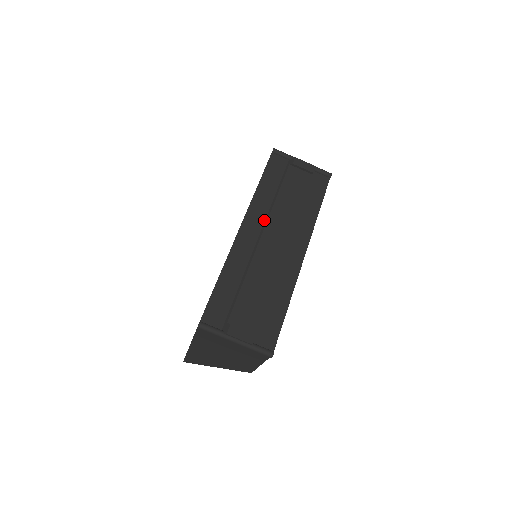
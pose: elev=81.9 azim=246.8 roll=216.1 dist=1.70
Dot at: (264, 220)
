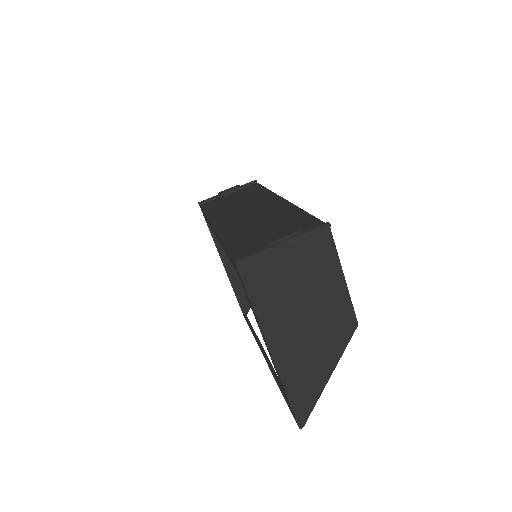
Dot at: (229, 215)
